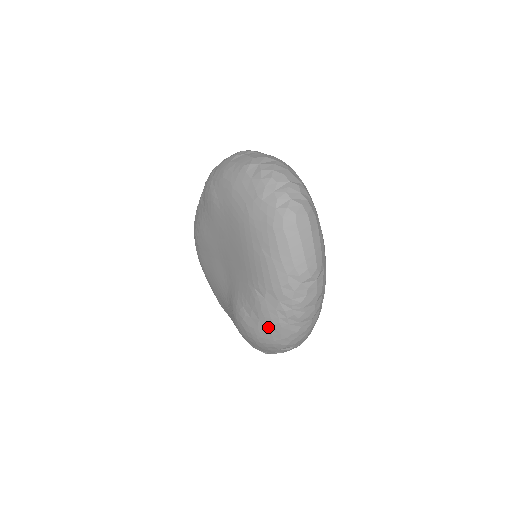
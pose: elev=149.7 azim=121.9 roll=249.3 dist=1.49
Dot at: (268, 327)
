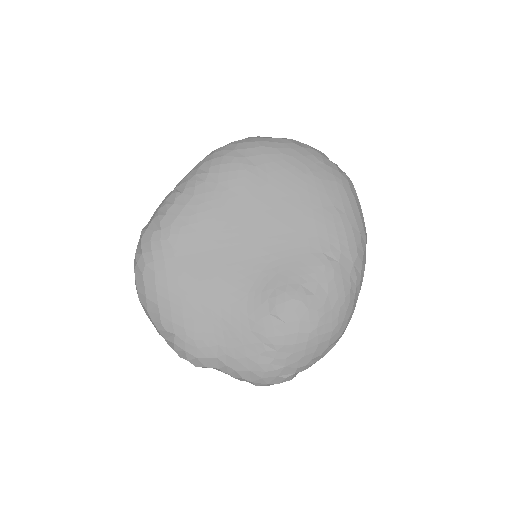
Dot at: (337, 302)
